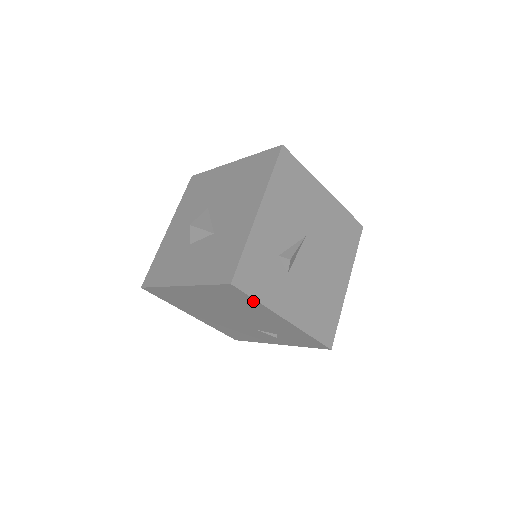
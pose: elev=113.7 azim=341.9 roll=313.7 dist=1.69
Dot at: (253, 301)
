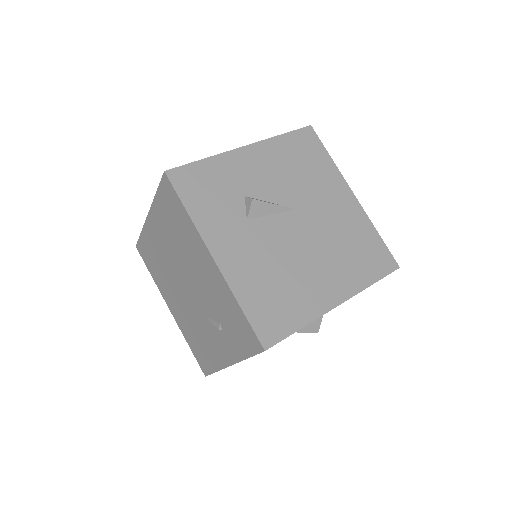
Dot at: (184, 212)
